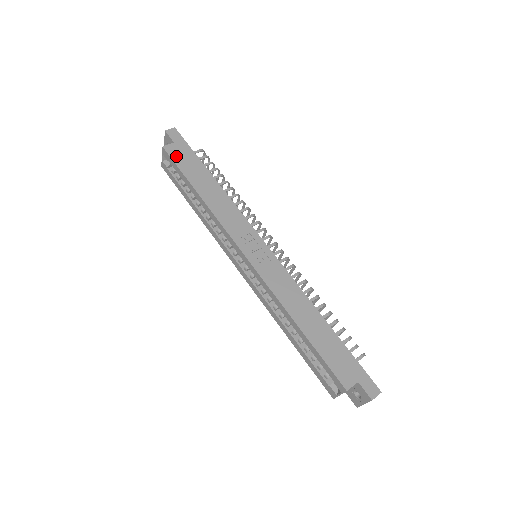
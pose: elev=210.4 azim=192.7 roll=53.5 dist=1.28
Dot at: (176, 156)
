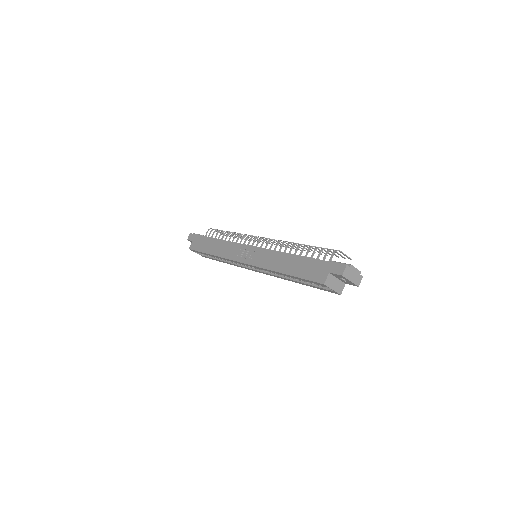
Dot at: (195, 247)
